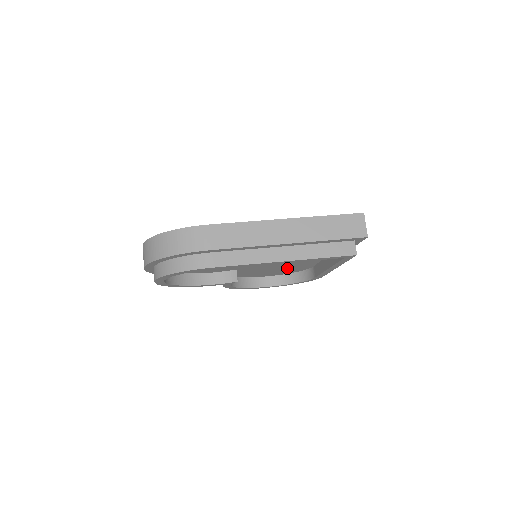
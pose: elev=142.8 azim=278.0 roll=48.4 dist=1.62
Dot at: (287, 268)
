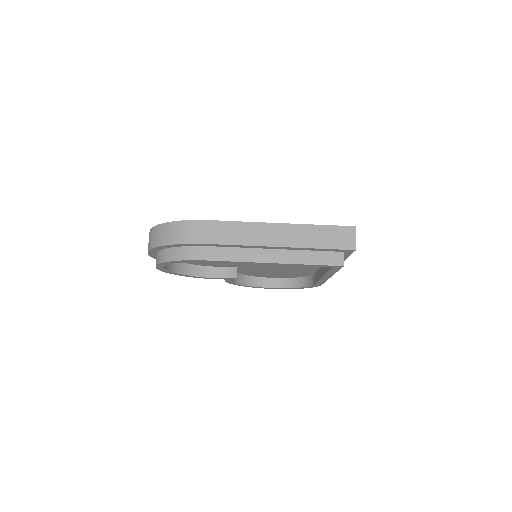
Dot at: (288, 272)
